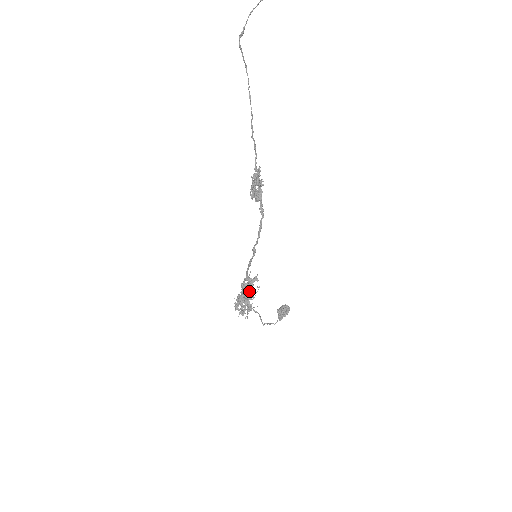
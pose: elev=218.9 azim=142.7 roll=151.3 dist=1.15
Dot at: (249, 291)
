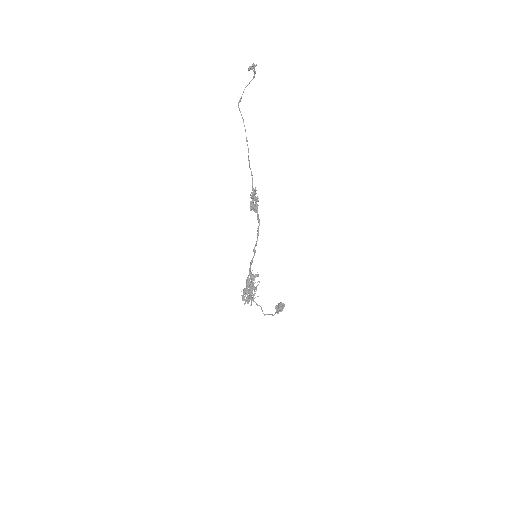
Dot at: (252, 284)
